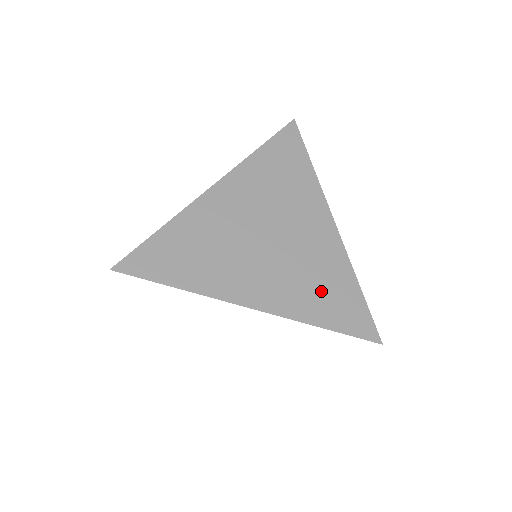
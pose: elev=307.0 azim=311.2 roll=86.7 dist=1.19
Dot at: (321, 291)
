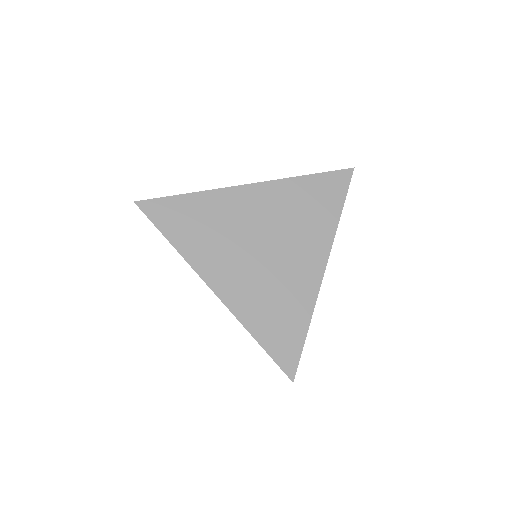
Dot at: (275, 313)
